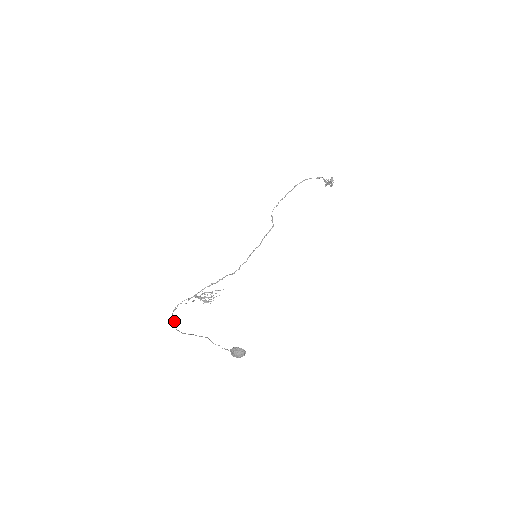
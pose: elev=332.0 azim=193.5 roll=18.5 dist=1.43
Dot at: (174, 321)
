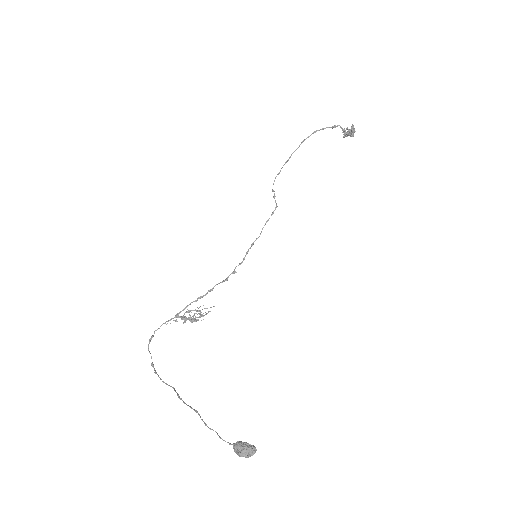
Dot at: (151, 357)
